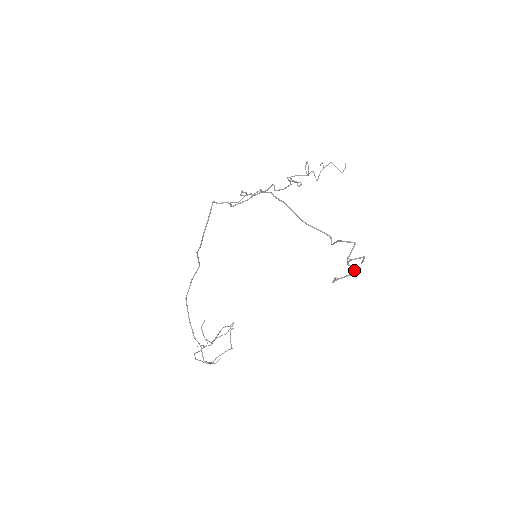
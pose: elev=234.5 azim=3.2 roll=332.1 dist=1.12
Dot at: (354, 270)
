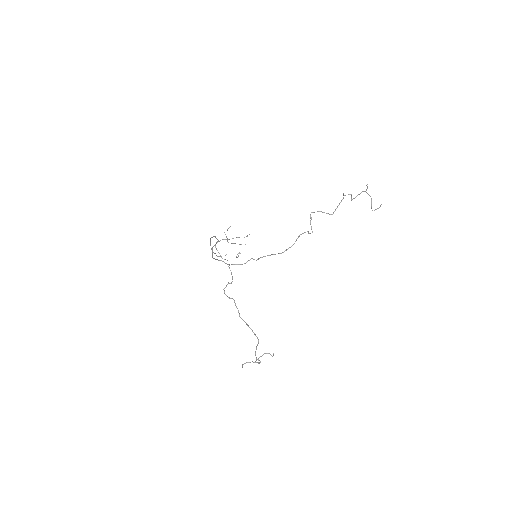
Dot at: (259, 363)
